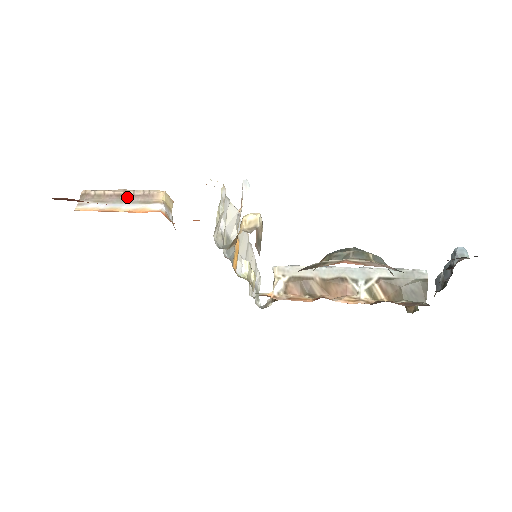
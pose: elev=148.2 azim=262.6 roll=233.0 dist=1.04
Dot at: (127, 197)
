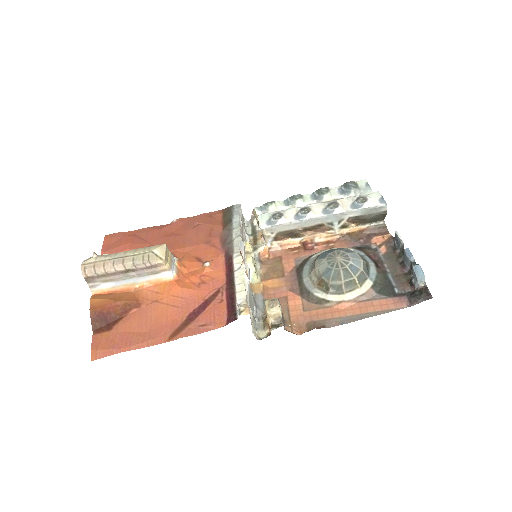
Dot at: (131, 271)
